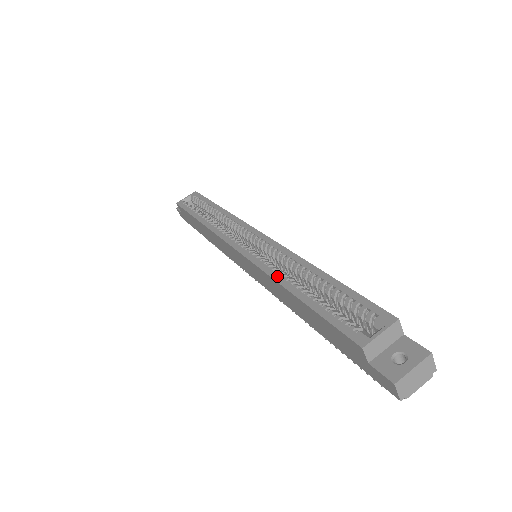
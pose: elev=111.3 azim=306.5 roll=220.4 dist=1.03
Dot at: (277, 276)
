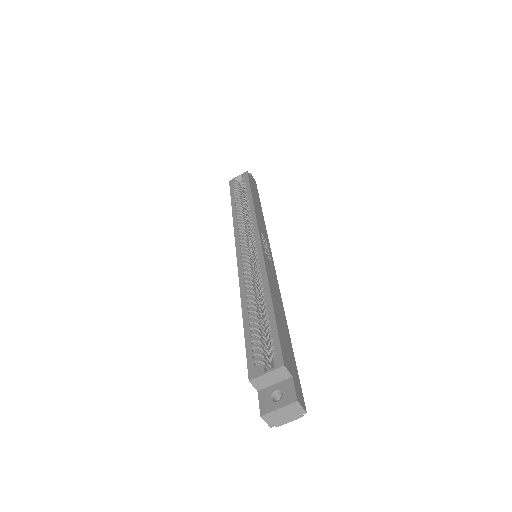
Dot at: (243, 289)
